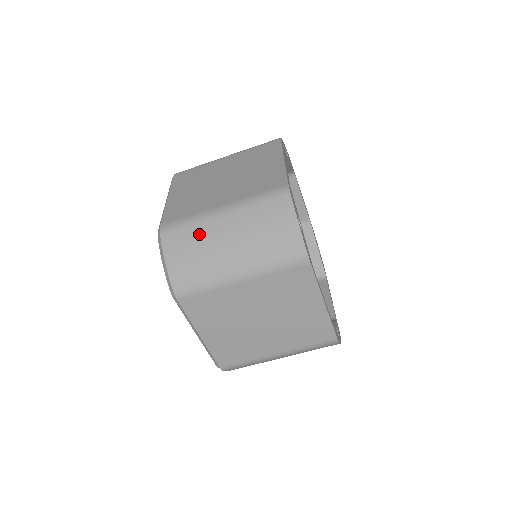
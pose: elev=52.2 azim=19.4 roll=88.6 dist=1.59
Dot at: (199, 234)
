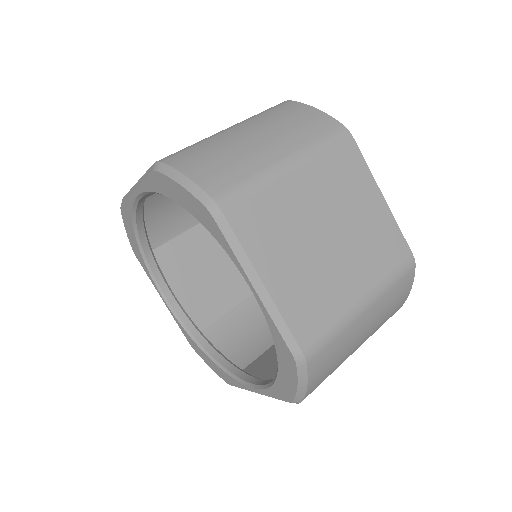
Dot at: (344, 342)
